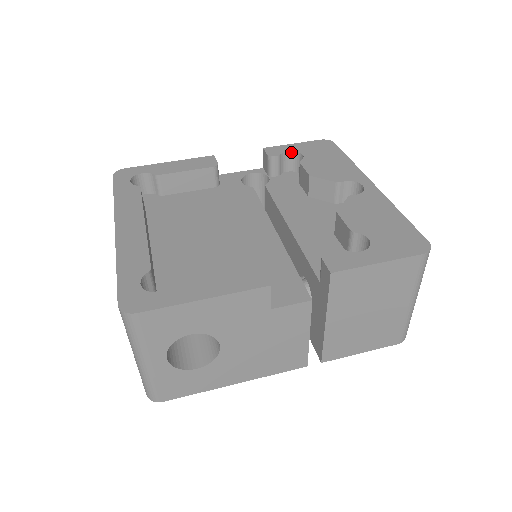
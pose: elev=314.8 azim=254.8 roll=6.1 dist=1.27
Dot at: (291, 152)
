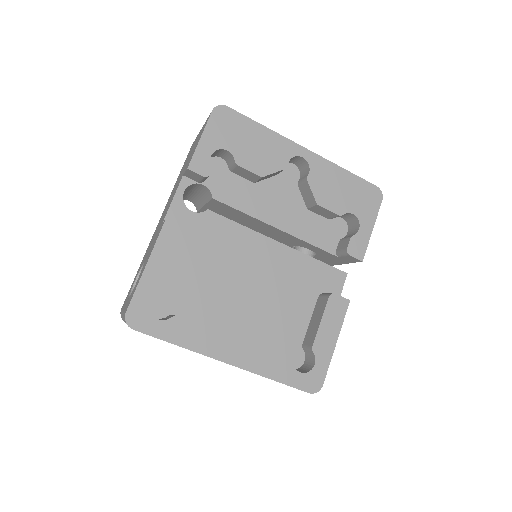
Dot at: occluded
